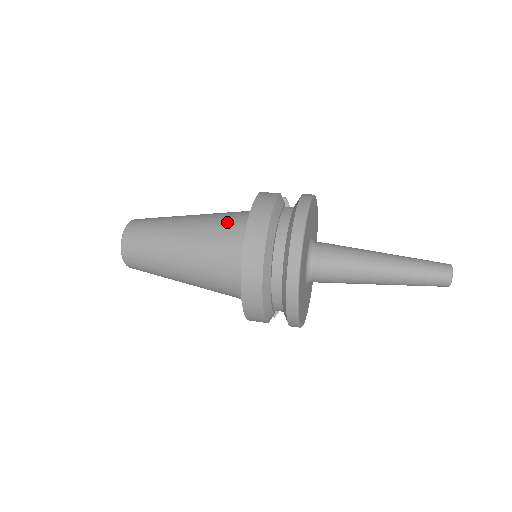
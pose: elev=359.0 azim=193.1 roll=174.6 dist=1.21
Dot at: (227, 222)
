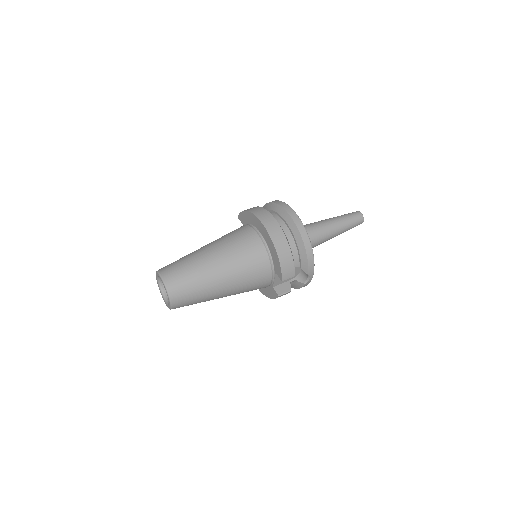
Dot at: (232, 232)
